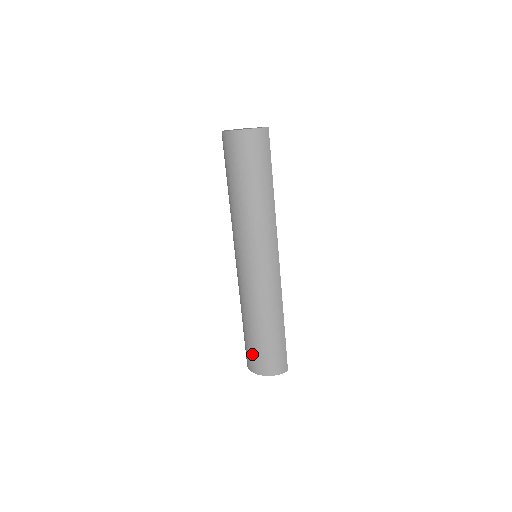
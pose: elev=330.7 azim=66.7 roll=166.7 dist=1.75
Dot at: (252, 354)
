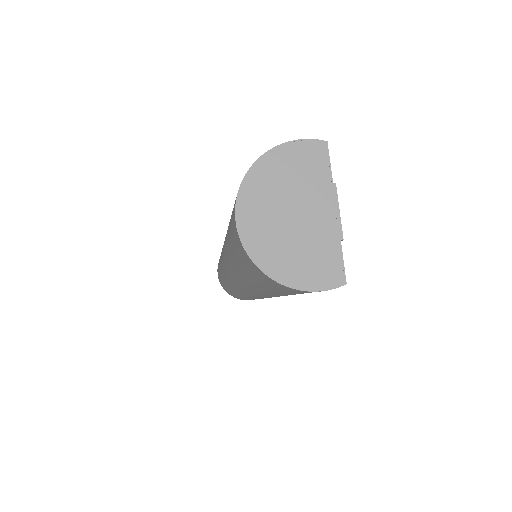
Dot at: (222, 284)
